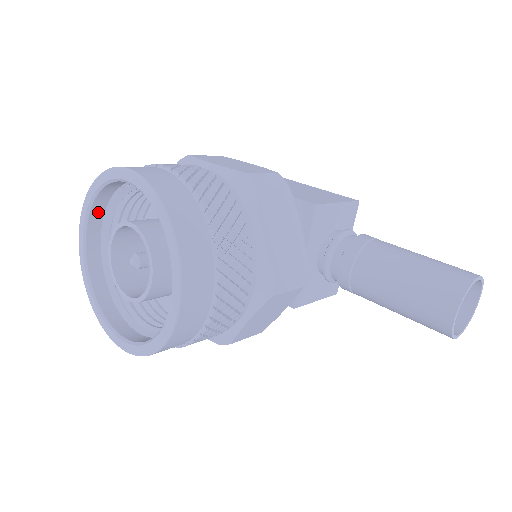
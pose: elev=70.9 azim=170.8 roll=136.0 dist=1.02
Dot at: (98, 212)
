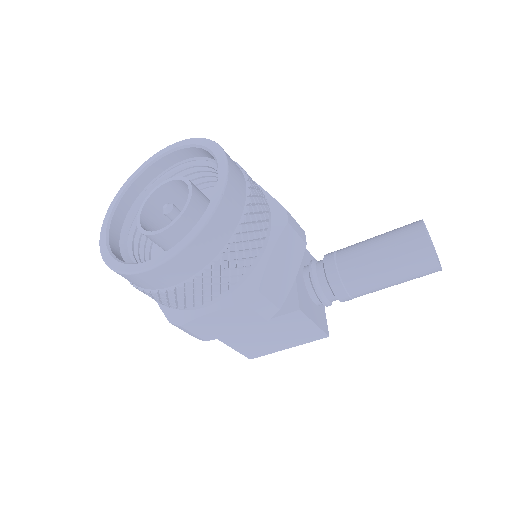
Dot at: (122, 211)
